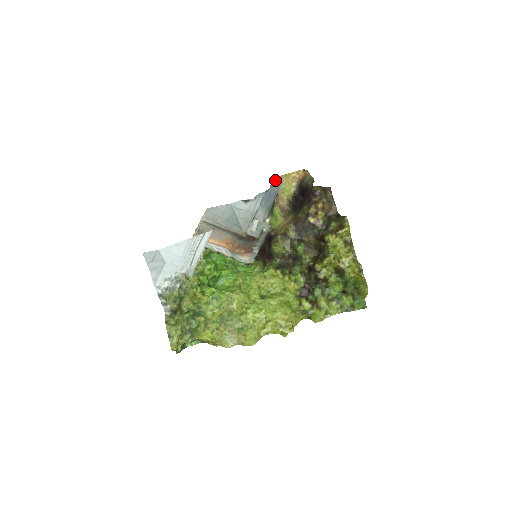
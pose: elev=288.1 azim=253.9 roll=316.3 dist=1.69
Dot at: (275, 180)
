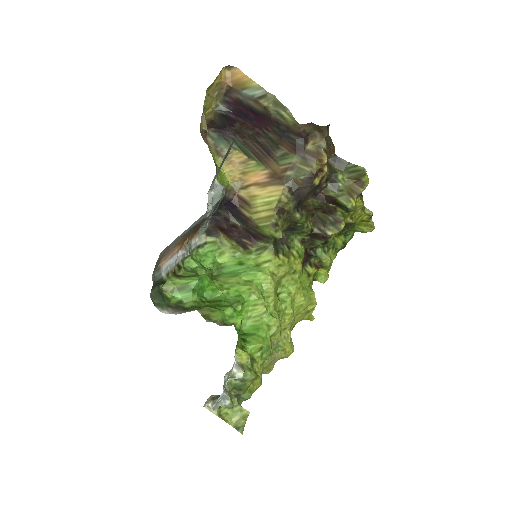
Dot at: (204, 107)
